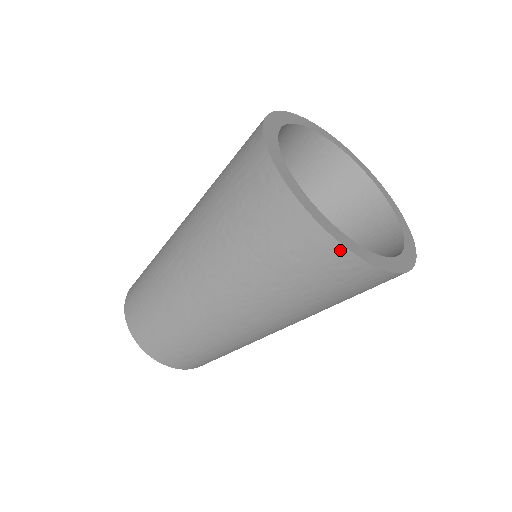
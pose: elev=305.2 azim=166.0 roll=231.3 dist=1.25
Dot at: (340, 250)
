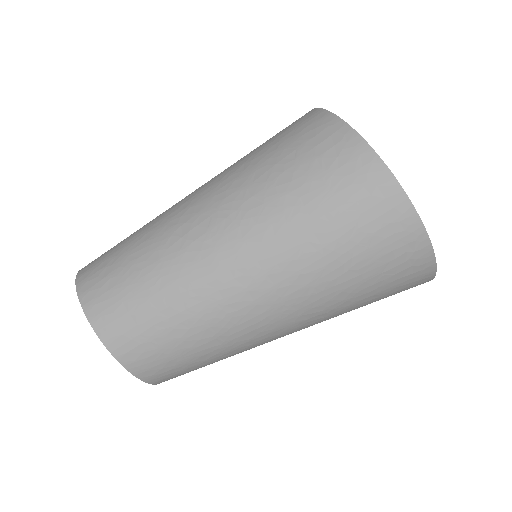
Dot at: (371, 157)
